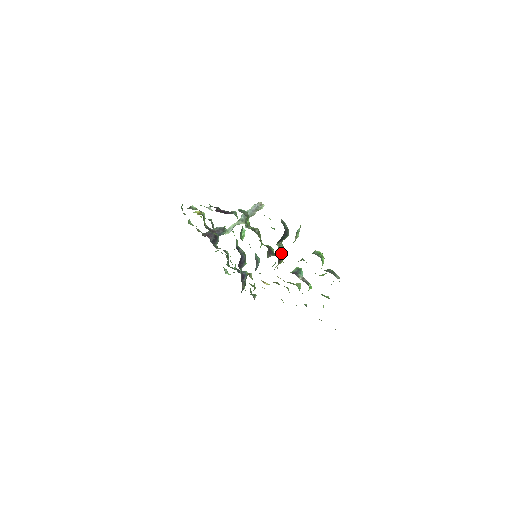
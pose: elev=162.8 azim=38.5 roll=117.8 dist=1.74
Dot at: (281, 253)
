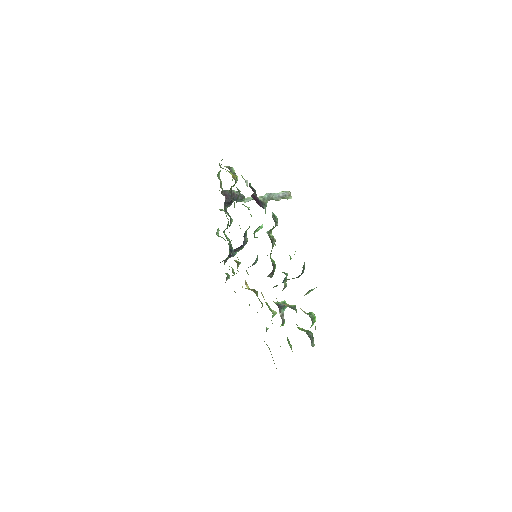
Dot at: occluded
